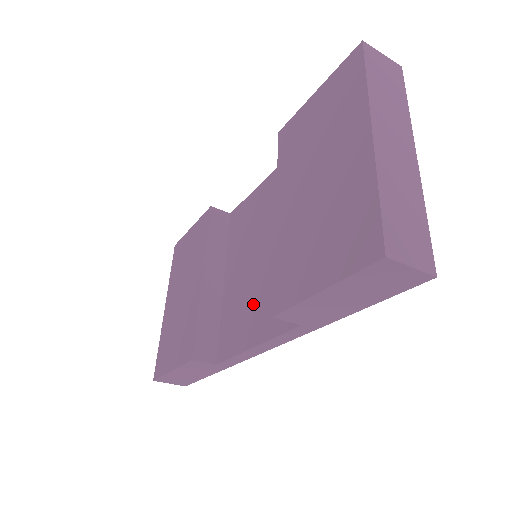
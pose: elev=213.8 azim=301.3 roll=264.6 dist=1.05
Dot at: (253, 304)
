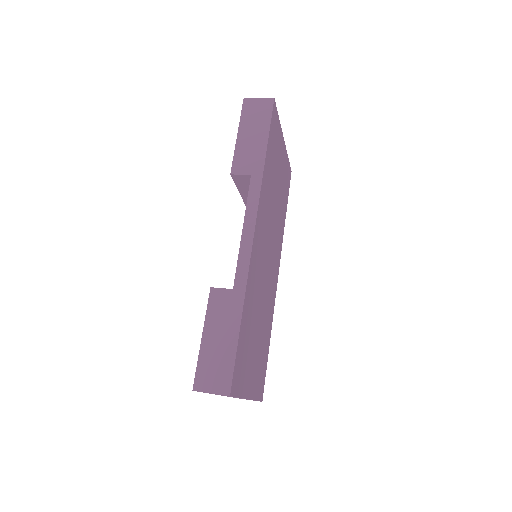
Dot at: occluded
